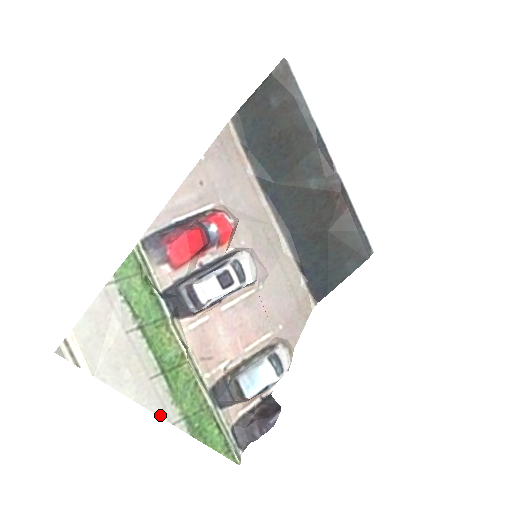
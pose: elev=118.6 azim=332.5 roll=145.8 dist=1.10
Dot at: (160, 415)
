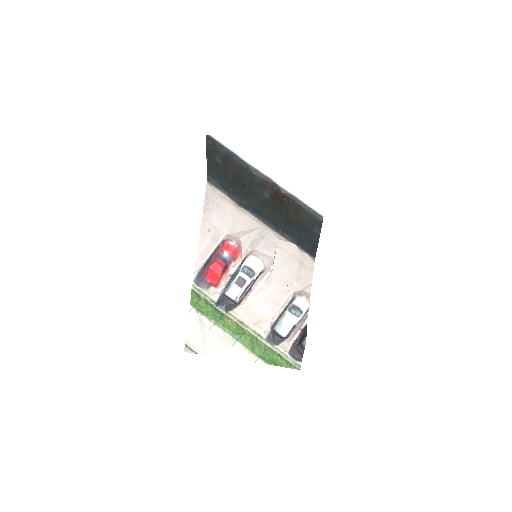
Dot at: (246, 360)
